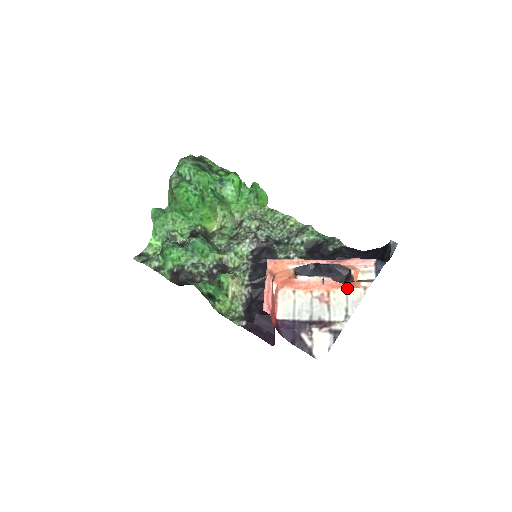
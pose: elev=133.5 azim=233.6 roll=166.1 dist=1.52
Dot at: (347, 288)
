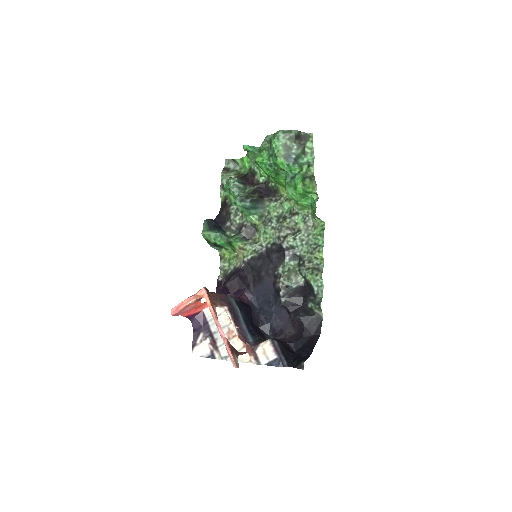
Dot at: (245, 347)
